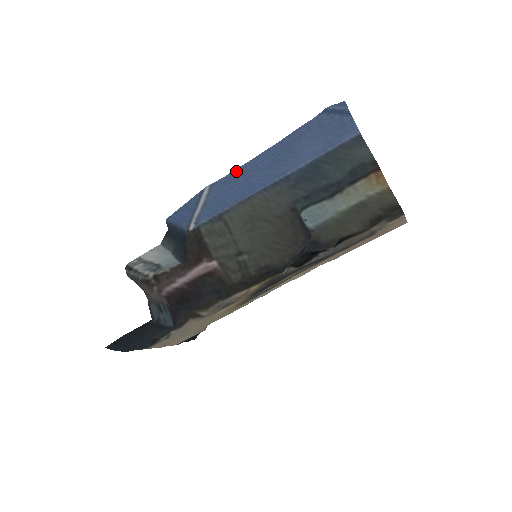
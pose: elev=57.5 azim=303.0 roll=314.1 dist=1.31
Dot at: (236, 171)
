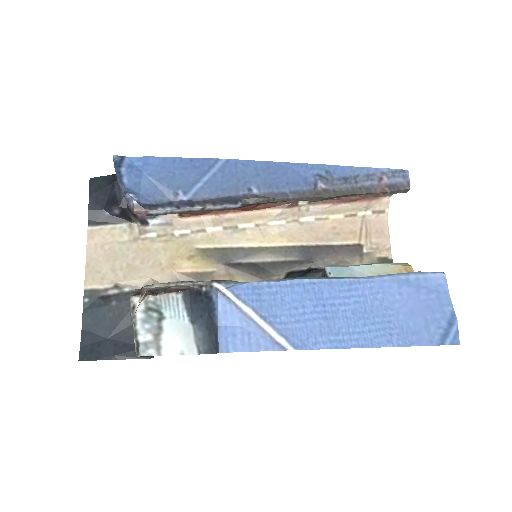
Dot at: (329, 344)
